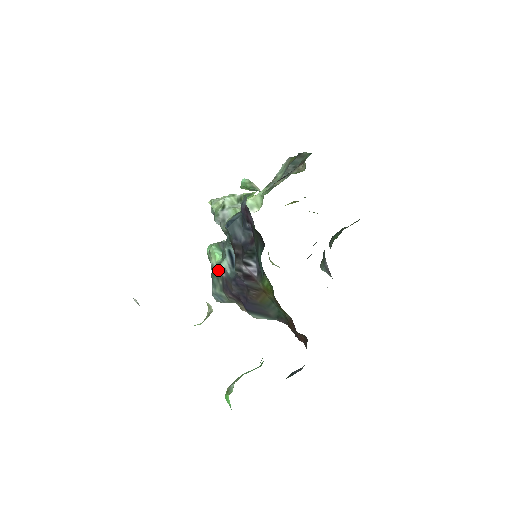
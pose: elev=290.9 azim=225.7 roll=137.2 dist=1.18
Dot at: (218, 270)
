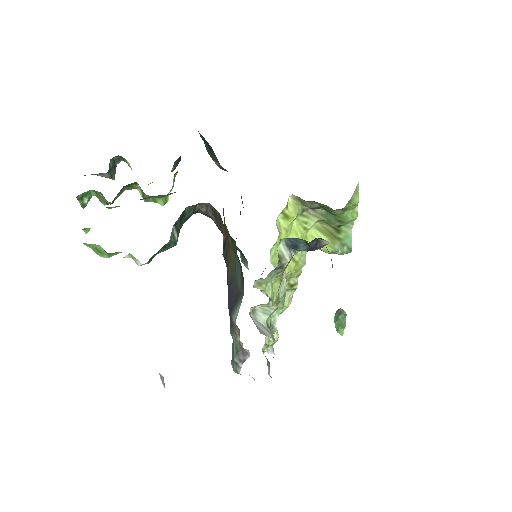
Dot at: occluded
